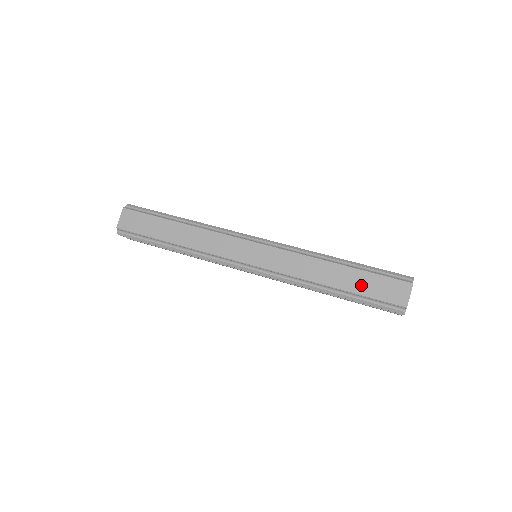
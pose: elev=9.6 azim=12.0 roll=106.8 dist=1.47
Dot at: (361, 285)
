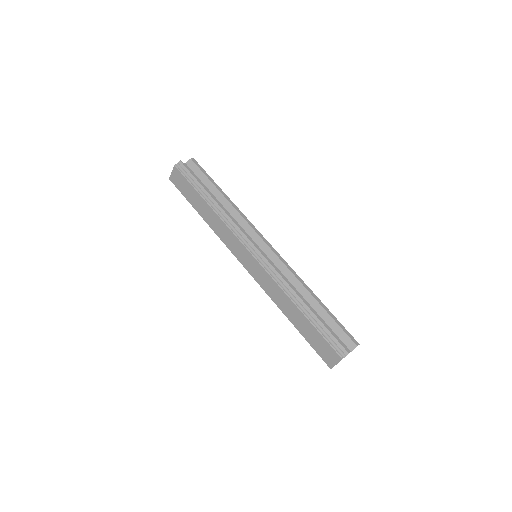
Dot at: (308, 333)
